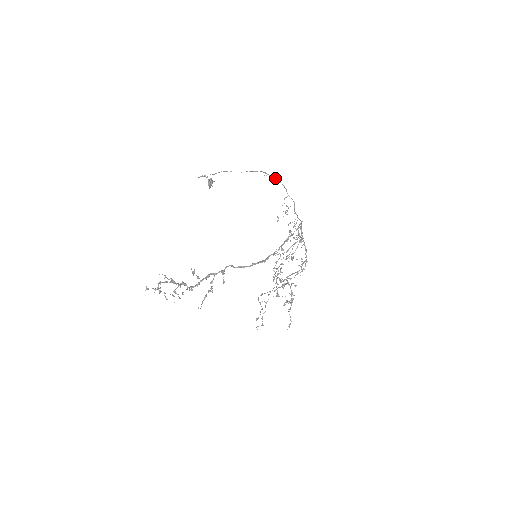
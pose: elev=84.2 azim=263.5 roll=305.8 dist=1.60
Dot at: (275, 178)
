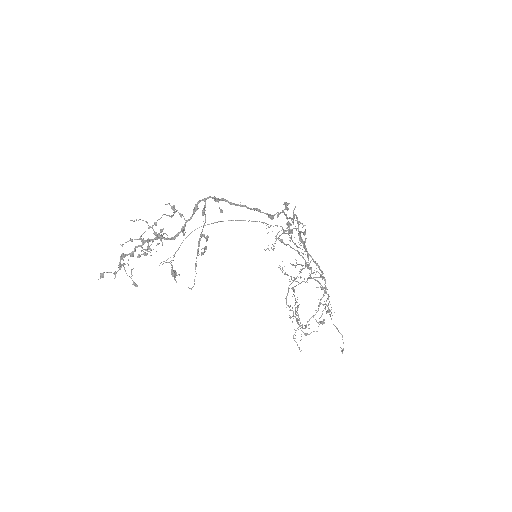
Dot at: occluded
